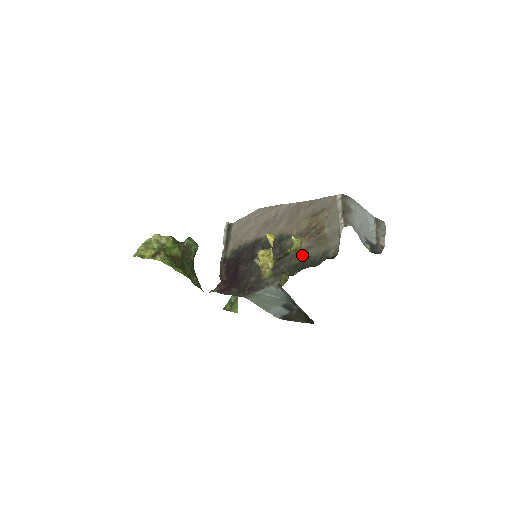
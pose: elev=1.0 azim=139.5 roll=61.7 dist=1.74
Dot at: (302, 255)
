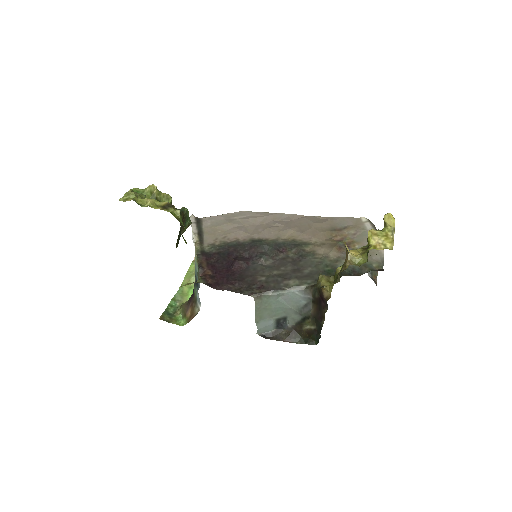
Dot at: (333, 263)
